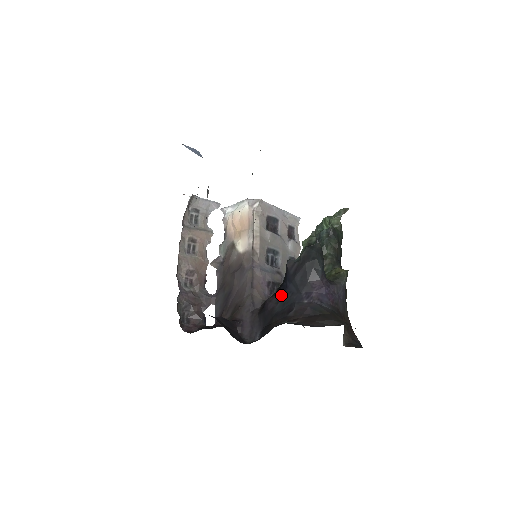
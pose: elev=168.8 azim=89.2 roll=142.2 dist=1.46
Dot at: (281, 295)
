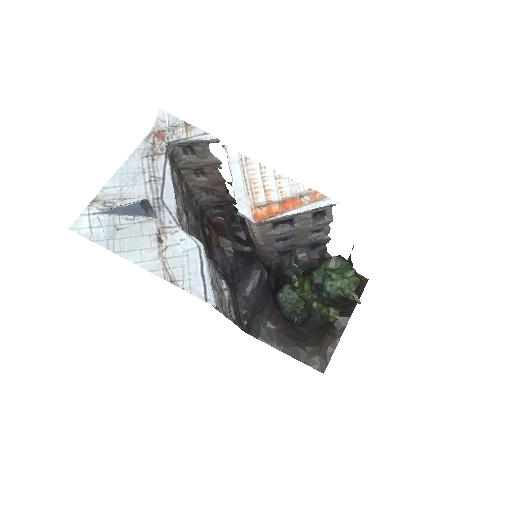
Dot at: (275, 293)
